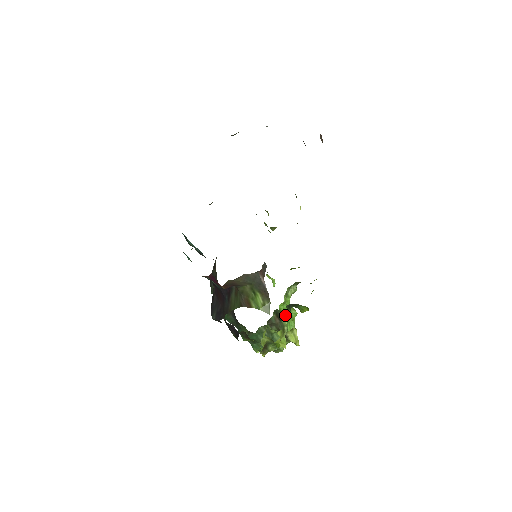
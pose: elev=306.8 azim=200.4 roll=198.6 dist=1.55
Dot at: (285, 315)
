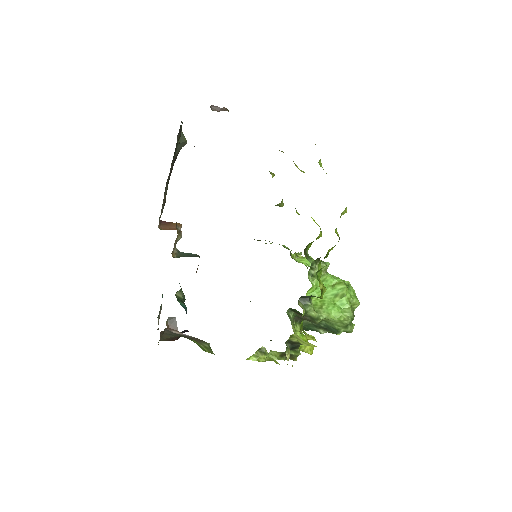
Dot at: (321, 300)
